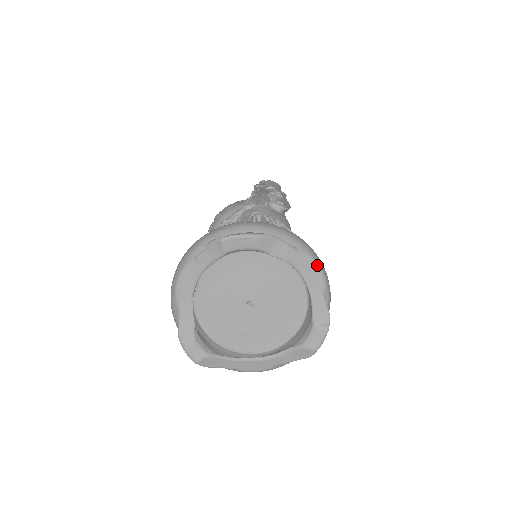
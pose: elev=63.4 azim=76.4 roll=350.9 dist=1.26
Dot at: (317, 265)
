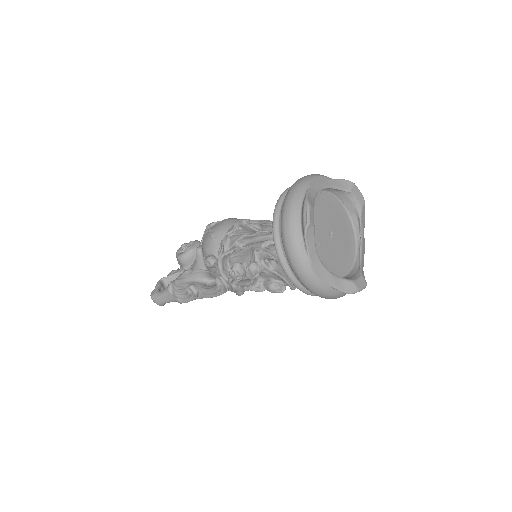
Dot at: (364, 252)
